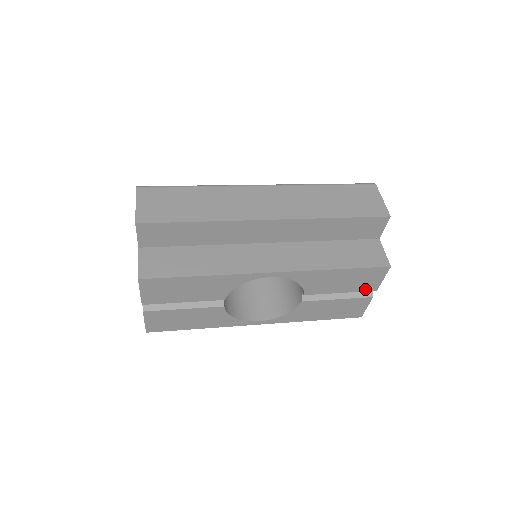
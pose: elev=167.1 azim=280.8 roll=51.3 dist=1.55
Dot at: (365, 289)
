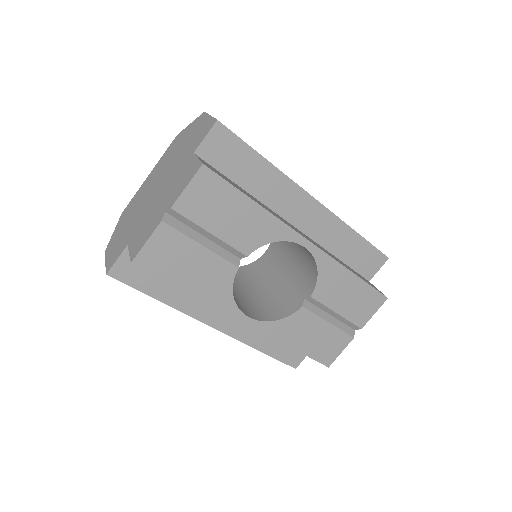
Dot at: (355, 320)
